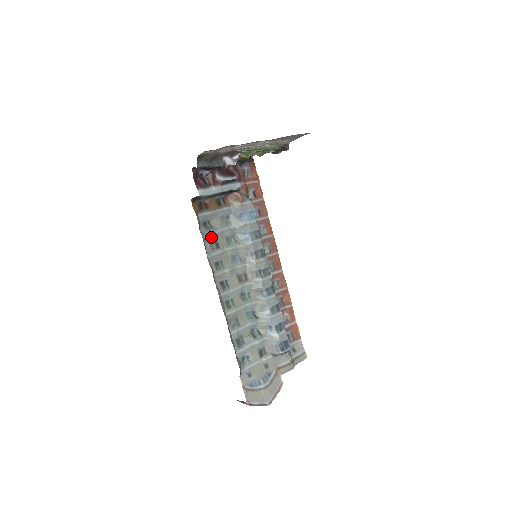
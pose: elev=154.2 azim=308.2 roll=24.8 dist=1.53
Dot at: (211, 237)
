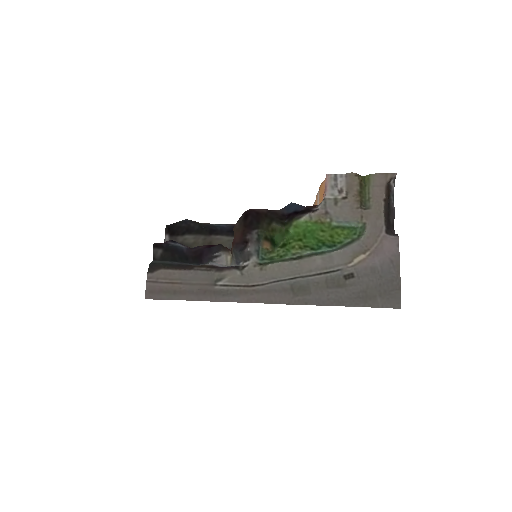
Dot at: occluded
